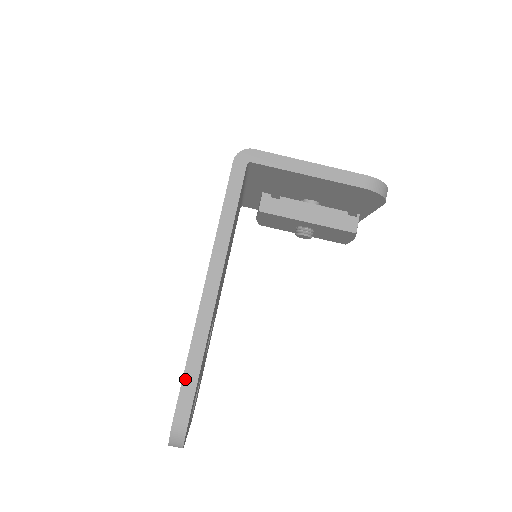
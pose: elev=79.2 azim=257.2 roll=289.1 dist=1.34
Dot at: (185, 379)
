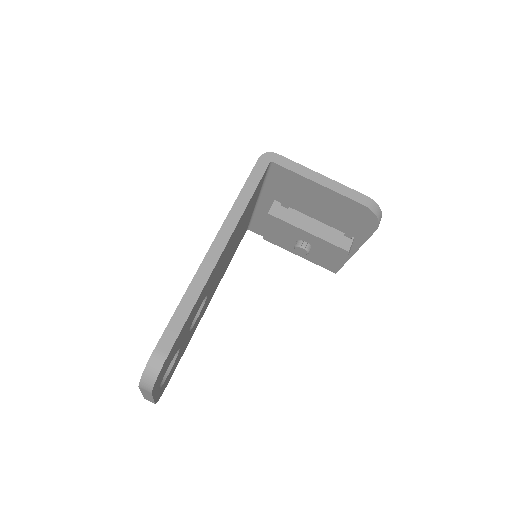
Dot at: (174, 317)
